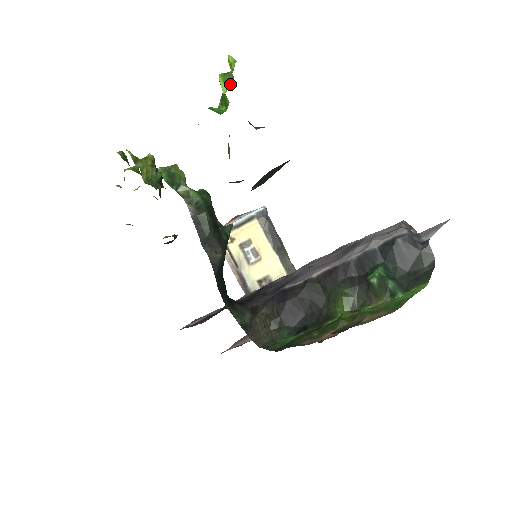
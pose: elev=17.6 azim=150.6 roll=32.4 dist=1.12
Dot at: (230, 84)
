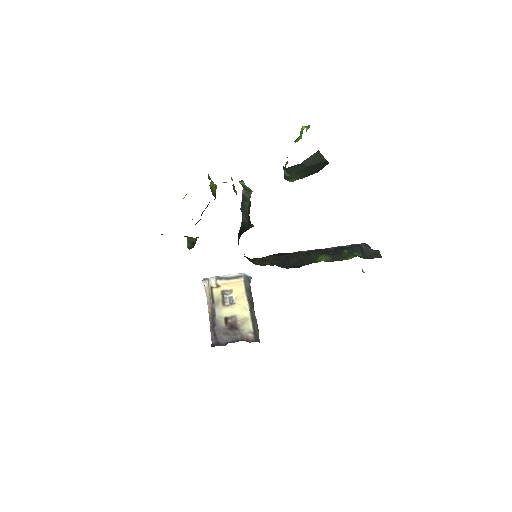
Dot at: occluded
